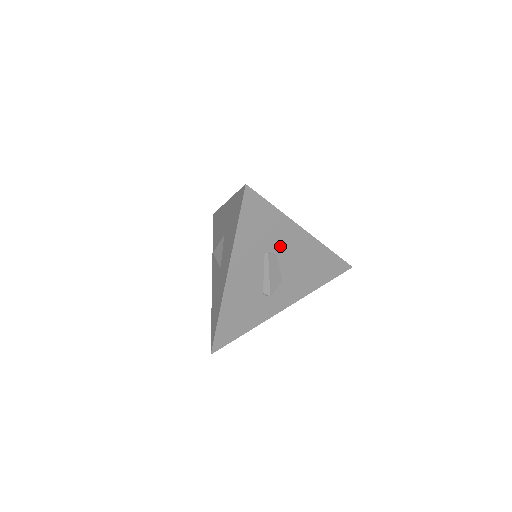
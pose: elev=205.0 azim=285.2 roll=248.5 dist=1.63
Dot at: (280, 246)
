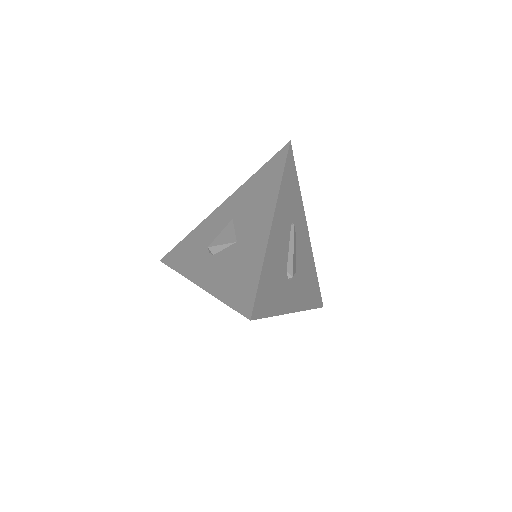
Dot at: (297, 227)
